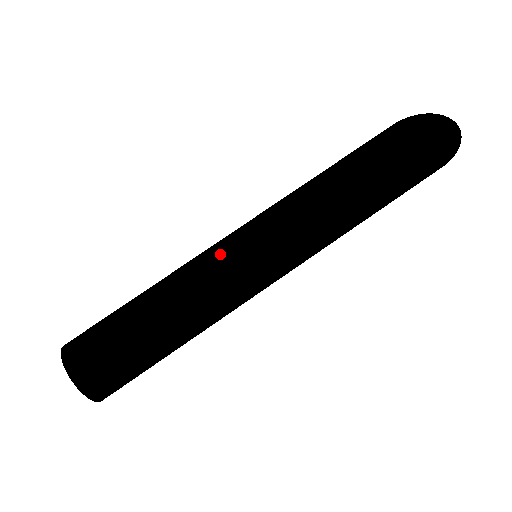
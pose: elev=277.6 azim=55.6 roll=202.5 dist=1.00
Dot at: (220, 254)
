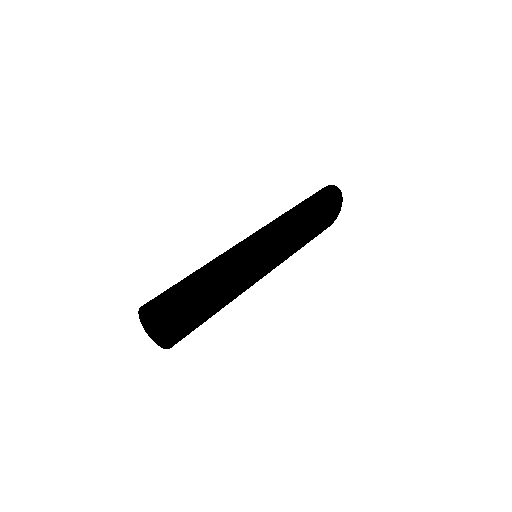
Dot at: occluded
